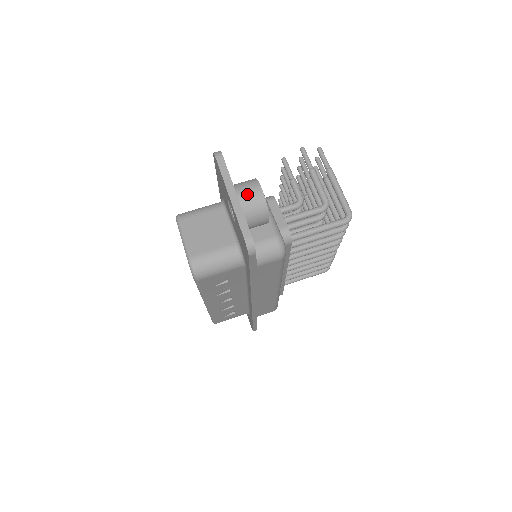
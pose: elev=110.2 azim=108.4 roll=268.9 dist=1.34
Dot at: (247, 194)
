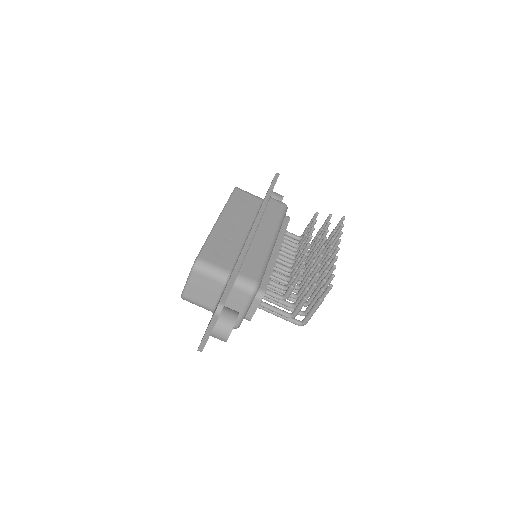
Dot at: (218, 336)
